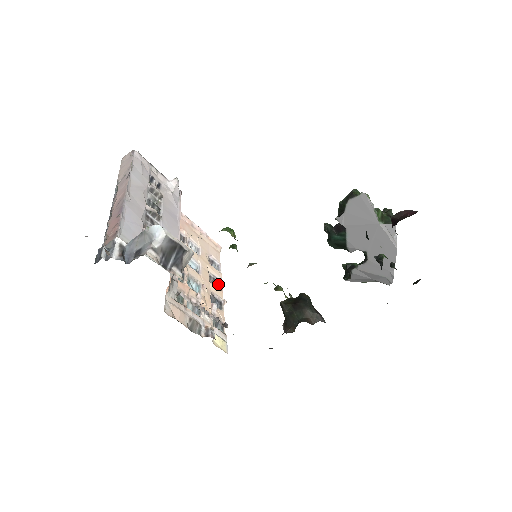
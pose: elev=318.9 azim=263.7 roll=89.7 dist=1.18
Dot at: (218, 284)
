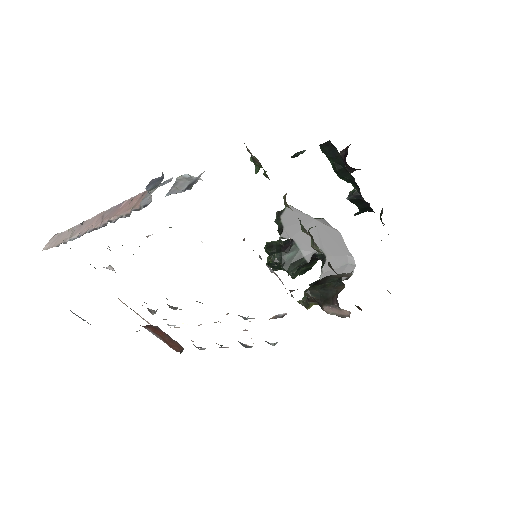
Dot at: (220, 347)
